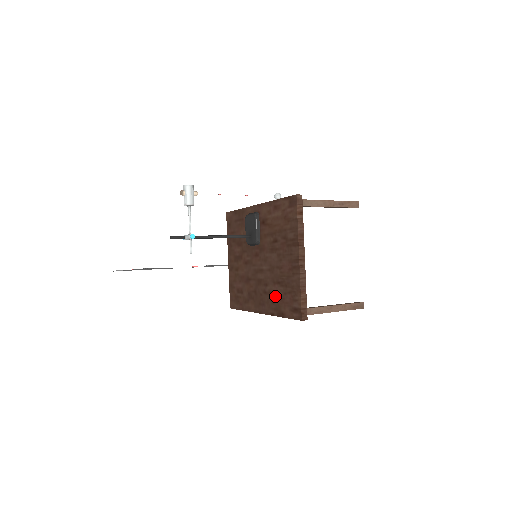
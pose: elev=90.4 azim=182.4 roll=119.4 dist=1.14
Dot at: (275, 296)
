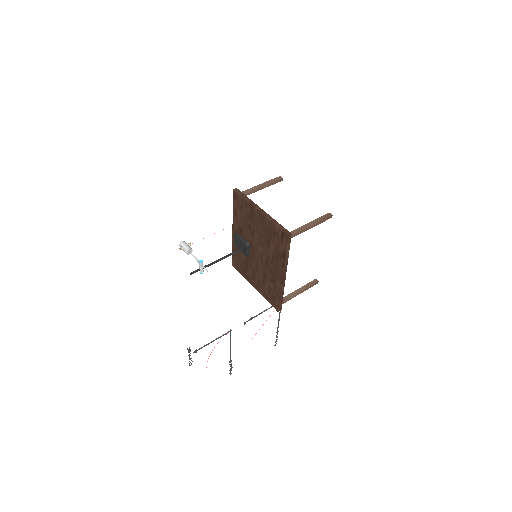
Dot at: (274, 252)
